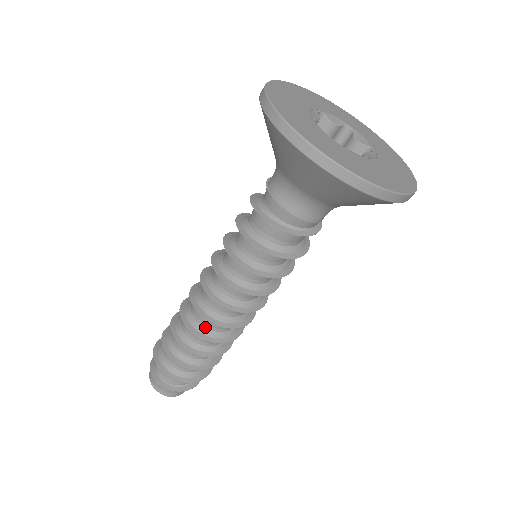
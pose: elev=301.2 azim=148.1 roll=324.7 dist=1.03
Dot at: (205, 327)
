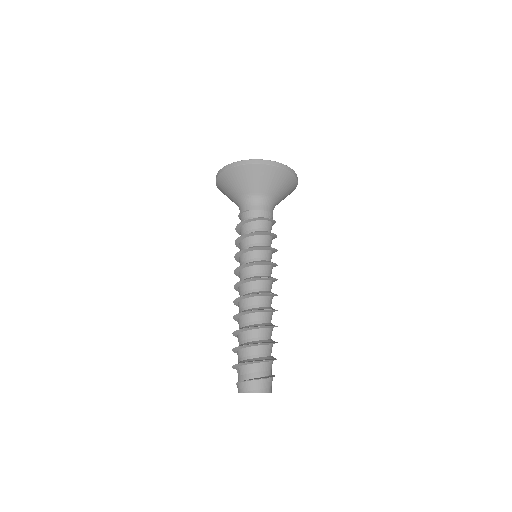
Dot at: (264, 307)
